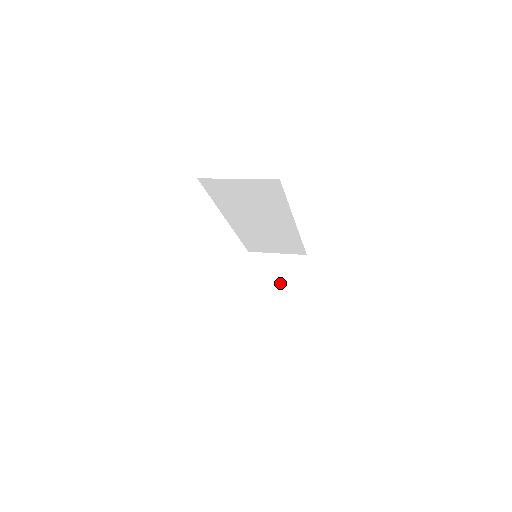
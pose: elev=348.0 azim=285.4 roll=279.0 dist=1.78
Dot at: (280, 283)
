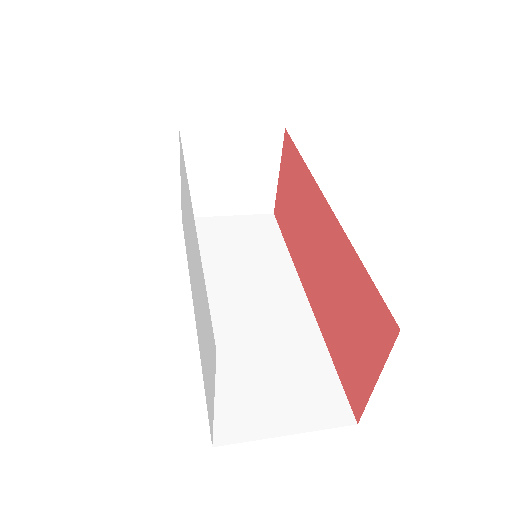
Dot at: (242, 176)
